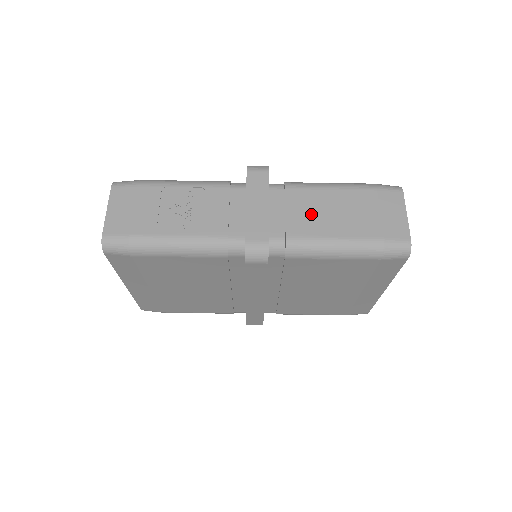
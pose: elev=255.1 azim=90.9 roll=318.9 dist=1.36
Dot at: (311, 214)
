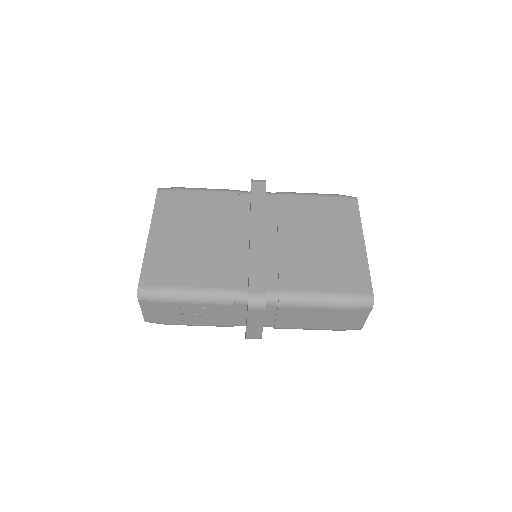
Dot at: (295, 319)
